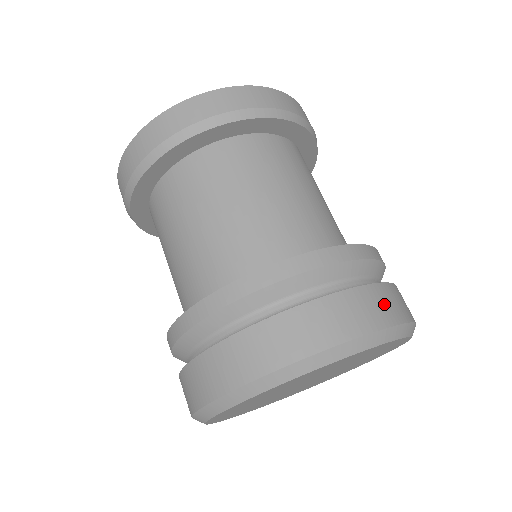
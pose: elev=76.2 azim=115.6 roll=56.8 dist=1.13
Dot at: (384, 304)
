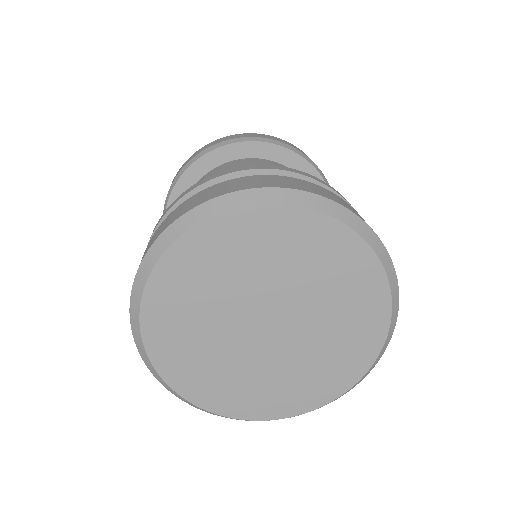
Dot at: (295, 183)
